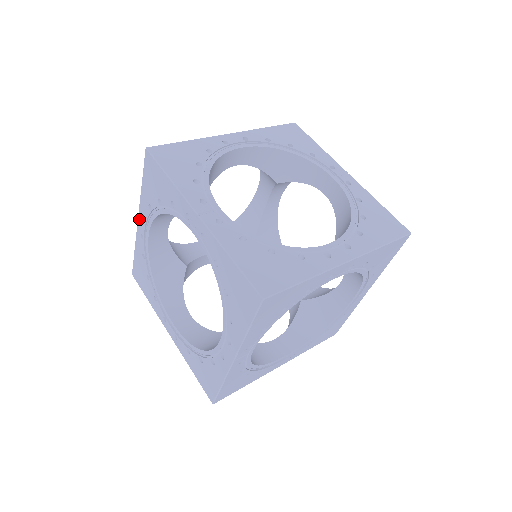
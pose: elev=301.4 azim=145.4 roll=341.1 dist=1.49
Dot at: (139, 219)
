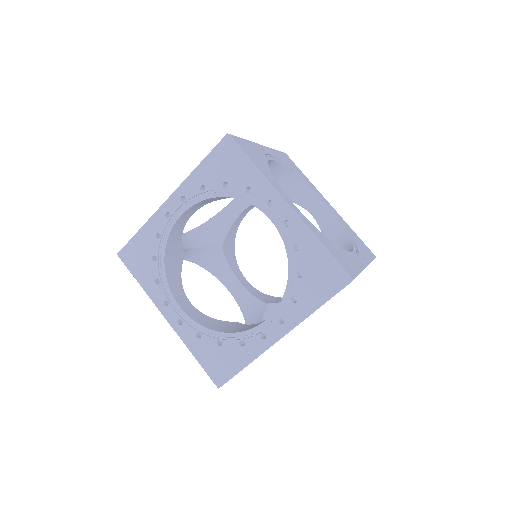
Dot at: occluded
